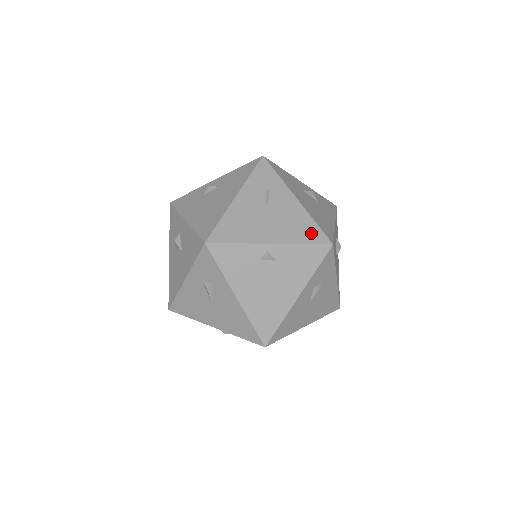
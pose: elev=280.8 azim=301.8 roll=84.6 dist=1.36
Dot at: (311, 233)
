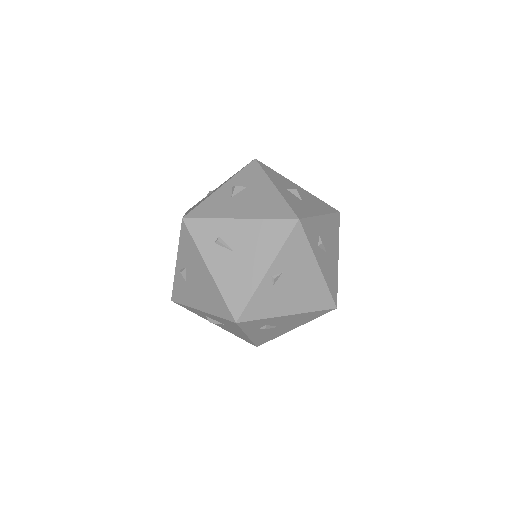
Dot at: (278, 230)
